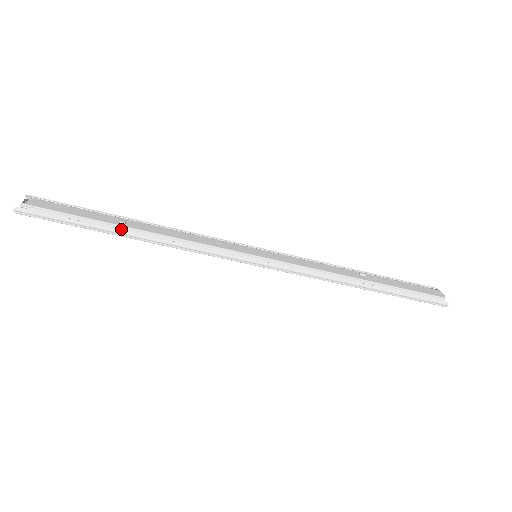
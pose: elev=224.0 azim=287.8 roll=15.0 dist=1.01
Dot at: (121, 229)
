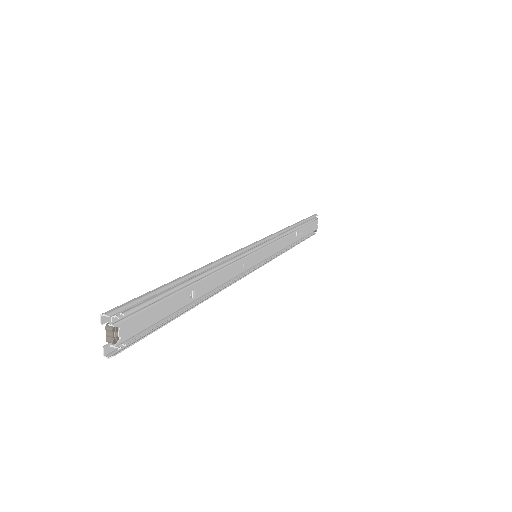
Dot at: (191, 306)
